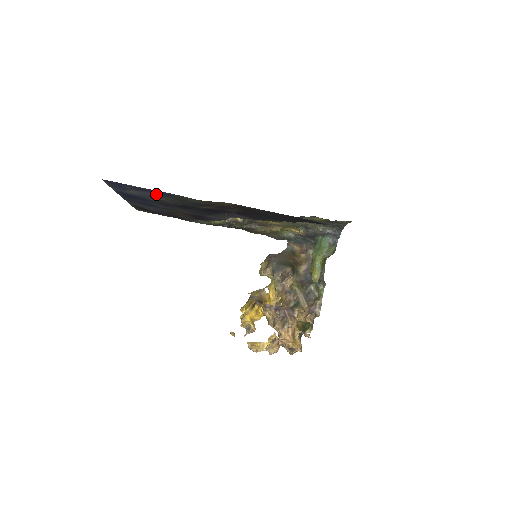
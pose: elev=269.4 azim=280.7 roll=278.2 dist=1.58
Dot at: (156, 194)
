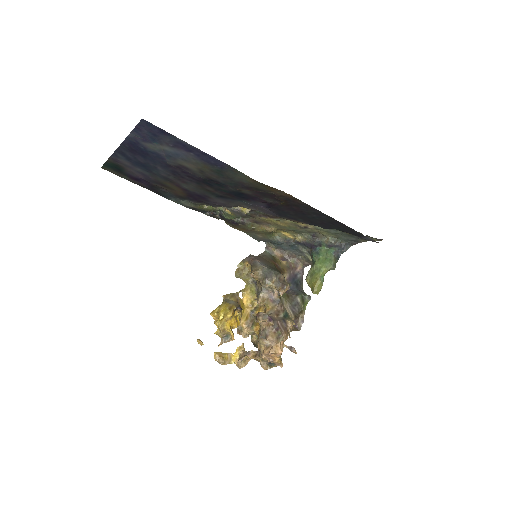
Dot at: (196, 158)
